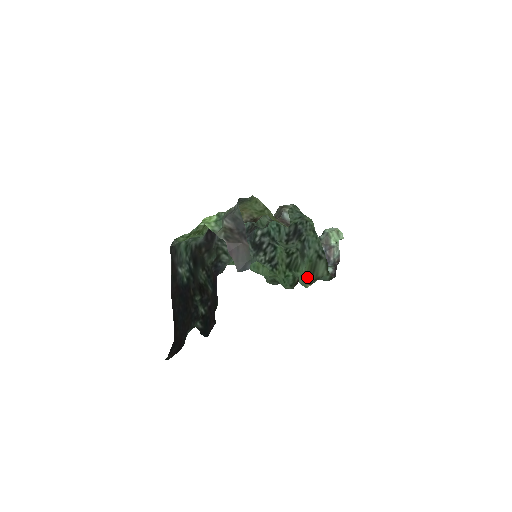
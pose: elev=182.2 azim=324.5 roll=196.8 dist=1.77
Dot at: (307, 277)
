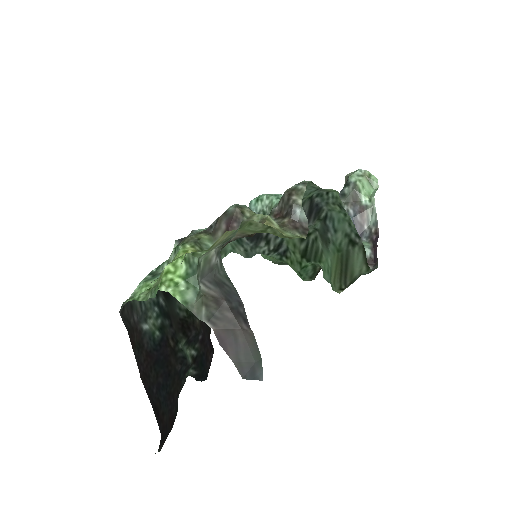
Dot at: (337, 280)
